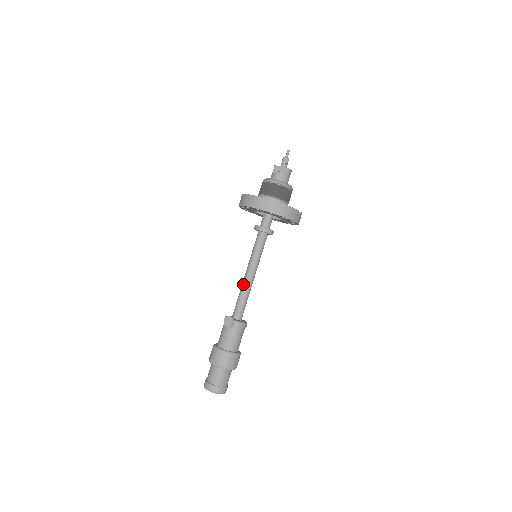
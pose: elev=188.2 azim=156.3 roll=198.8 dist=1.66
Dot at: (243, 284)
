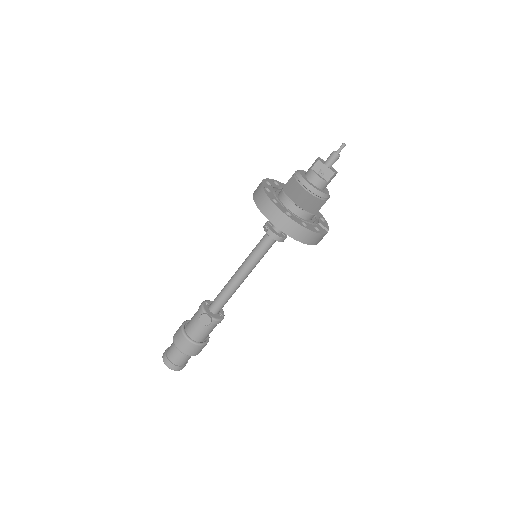
Dot at: (232, 282)
